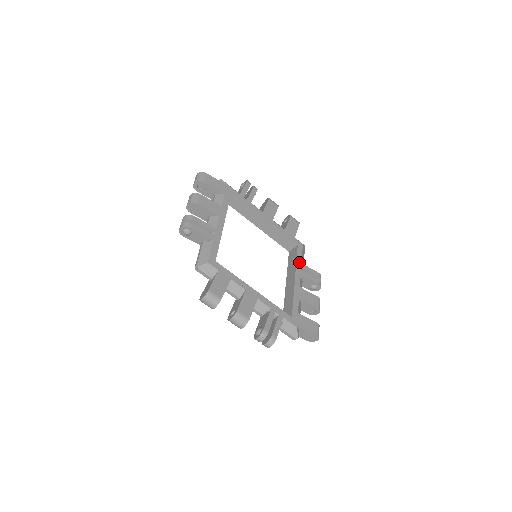
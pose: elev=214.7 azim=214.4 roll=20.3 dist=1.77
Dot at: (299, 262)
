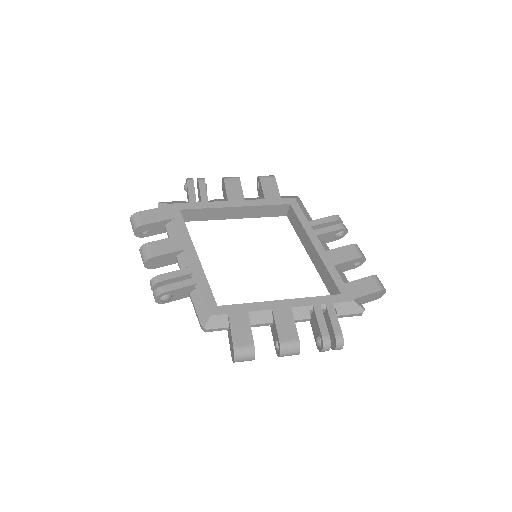
Dot at: (305, 222)
